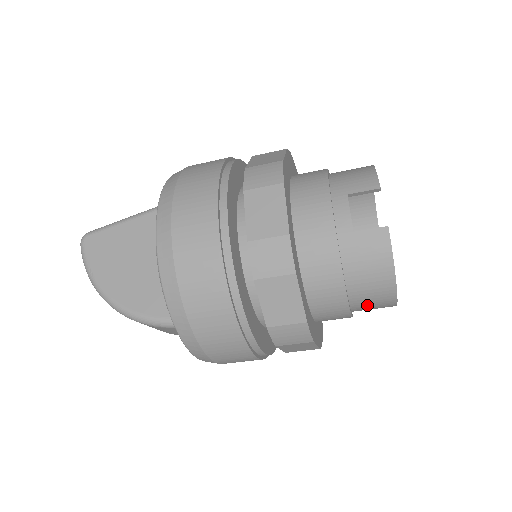
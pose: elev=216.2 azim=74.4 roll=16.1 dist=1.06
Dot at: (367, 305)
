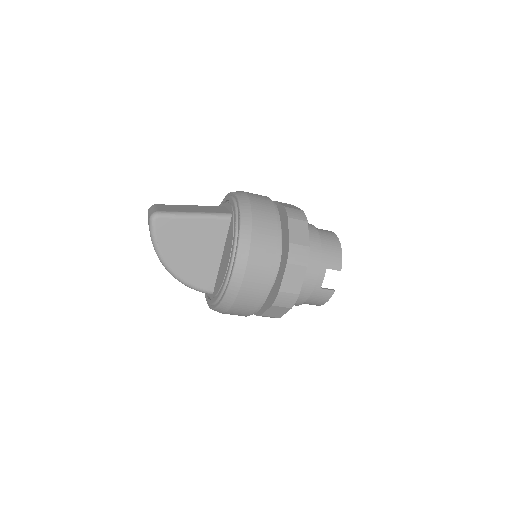
Dot at: occluded
